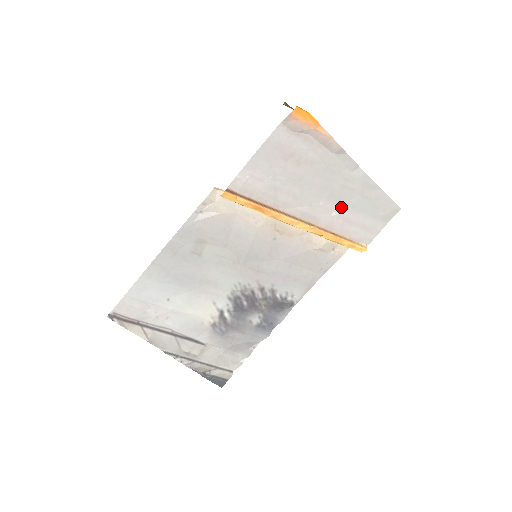
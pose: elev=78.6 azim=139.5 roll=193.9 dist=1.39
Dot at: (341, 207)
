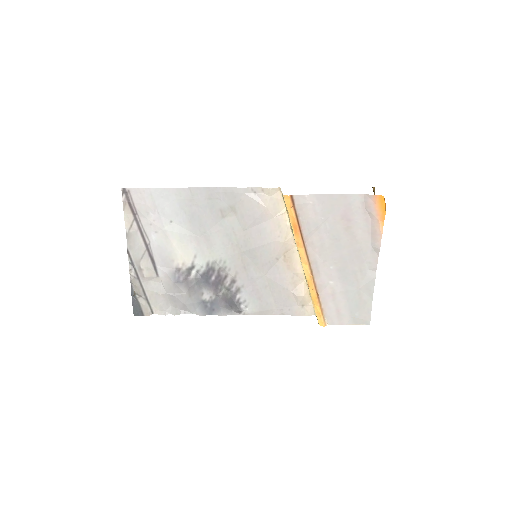
Dot at: (340, 283)
